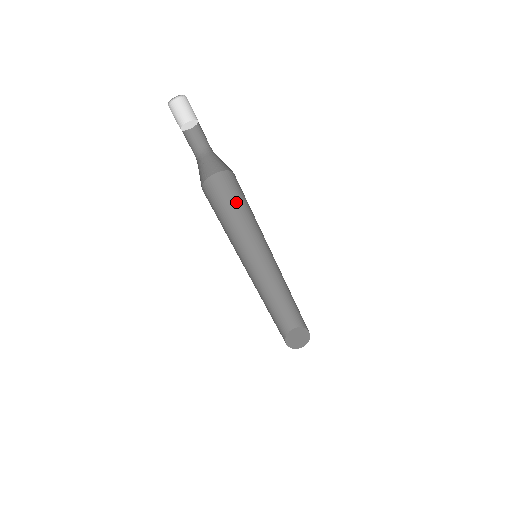
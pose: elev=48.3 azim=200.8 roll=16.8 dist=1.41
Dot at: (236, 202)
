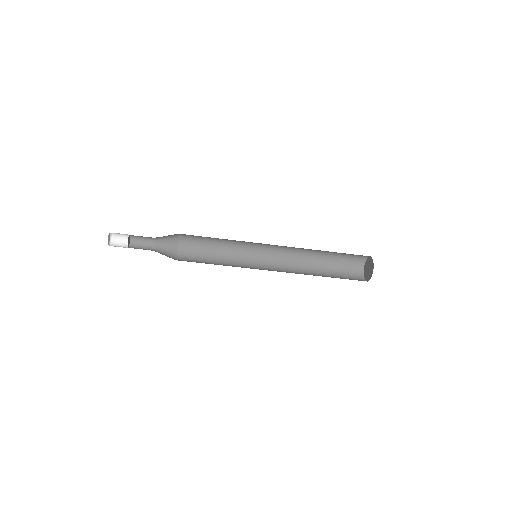
Dot at: (209, 237)
